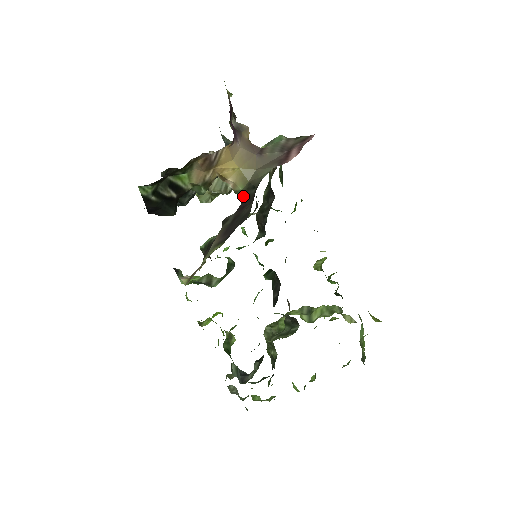
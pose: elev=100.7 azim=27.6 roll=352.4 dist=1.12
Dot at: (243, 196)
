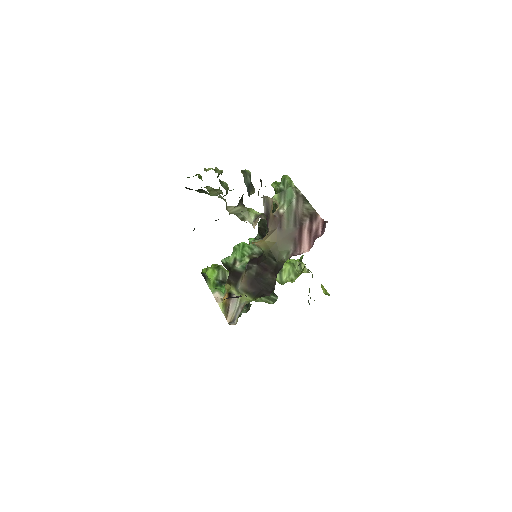
Dot at: (263, 253)
